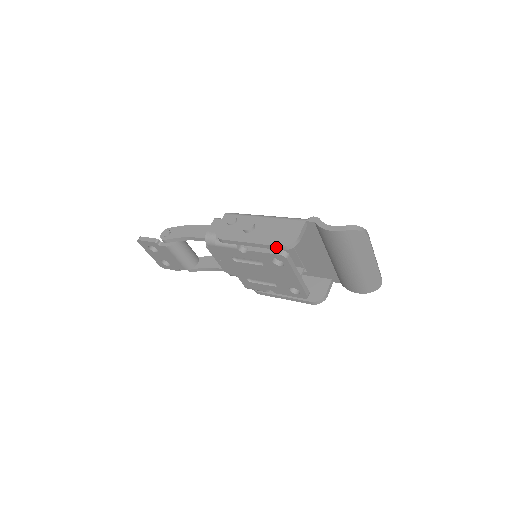
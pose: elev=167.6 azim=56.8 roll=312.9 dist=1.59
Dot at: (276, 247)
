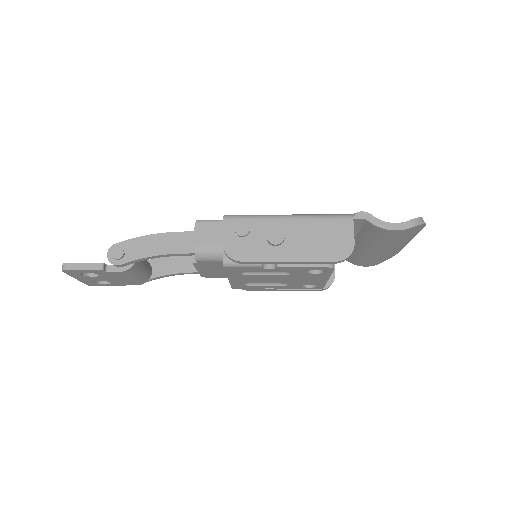
Dot at: (329, 262)
